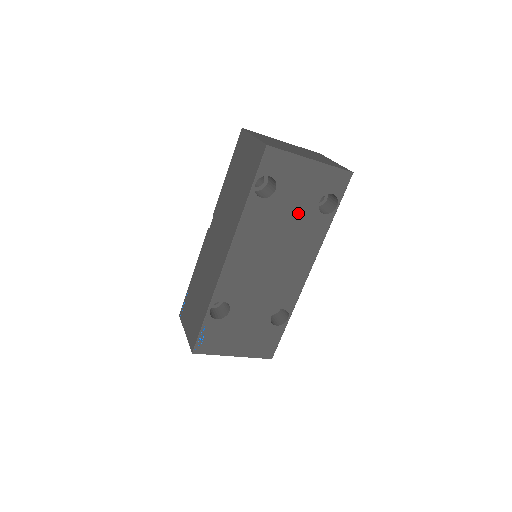
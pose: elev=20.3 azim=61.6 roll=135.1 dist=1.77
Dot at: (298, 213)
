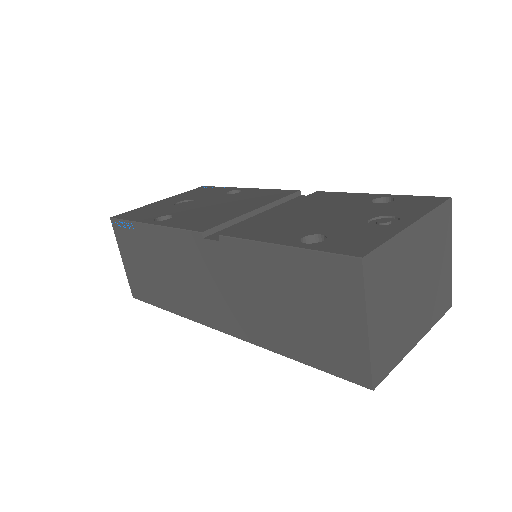
Dot at: occluded
